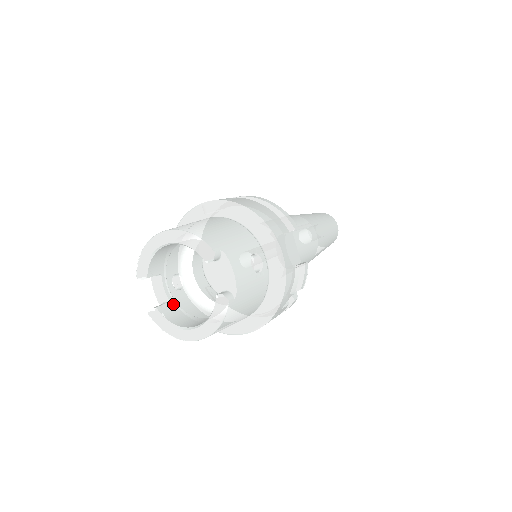
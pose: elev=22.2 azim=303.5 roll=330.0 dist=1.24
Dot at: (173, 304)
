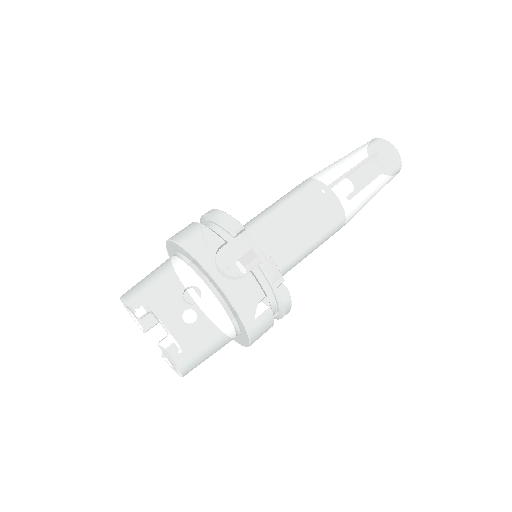
Dot at: occluded
